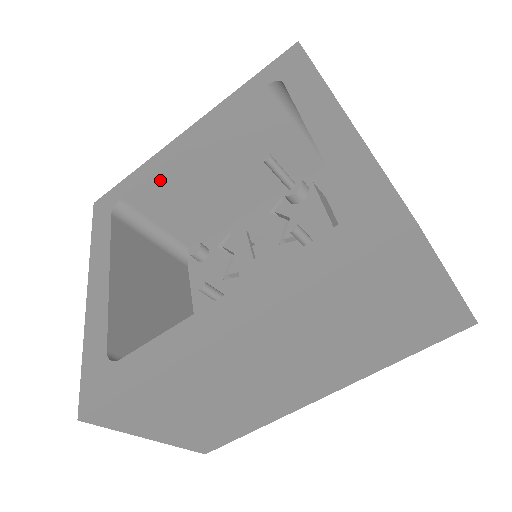
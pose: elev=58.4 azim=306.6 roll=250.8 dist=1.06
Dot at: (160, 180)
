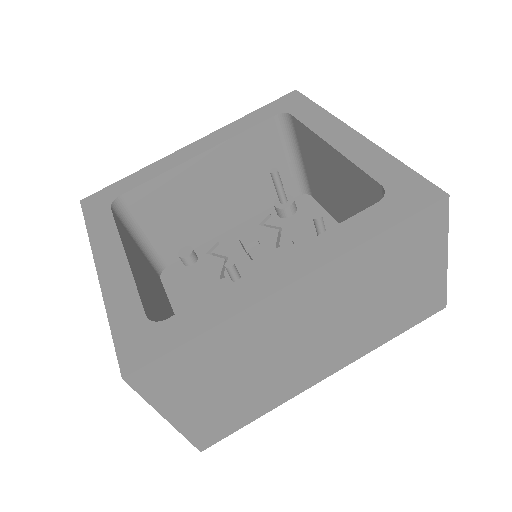
Dot at: (163, 183)
